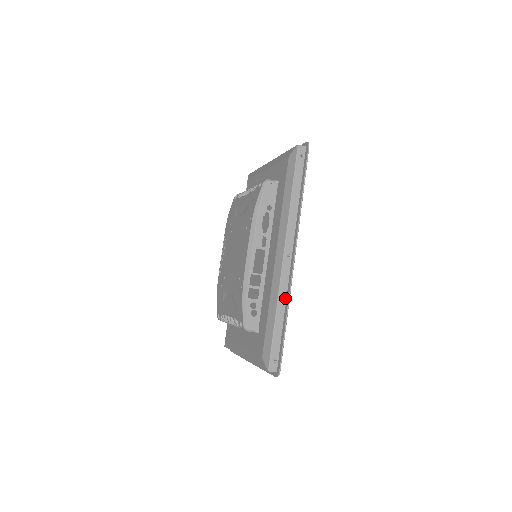
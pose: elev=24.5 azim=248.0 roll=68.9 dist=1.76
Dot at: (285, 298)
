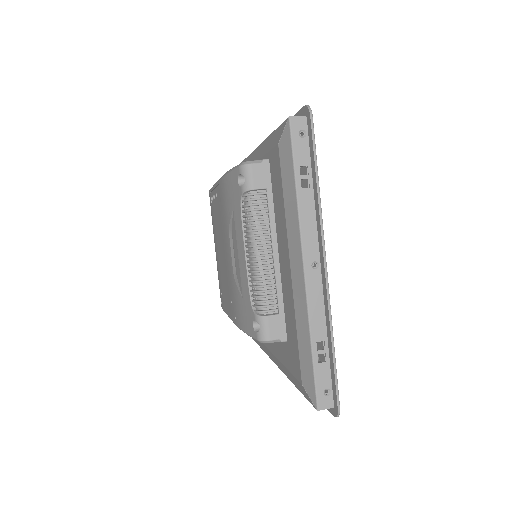
Dot at: occluded
